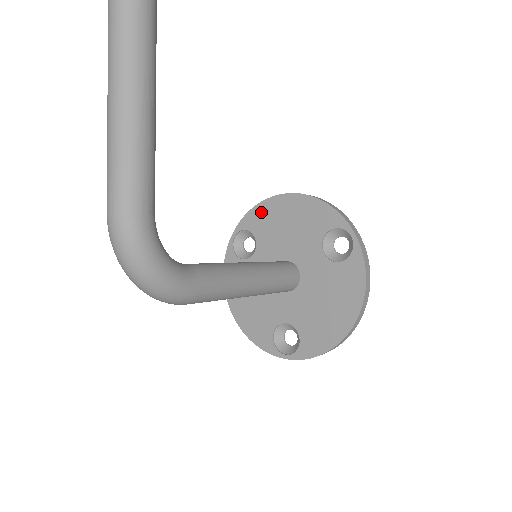
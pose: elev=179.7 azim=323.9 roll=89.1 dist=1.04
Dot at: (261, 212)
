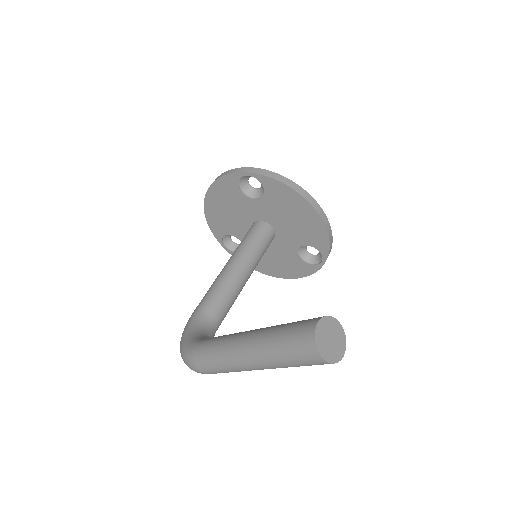
Dot at: (284, 192)
